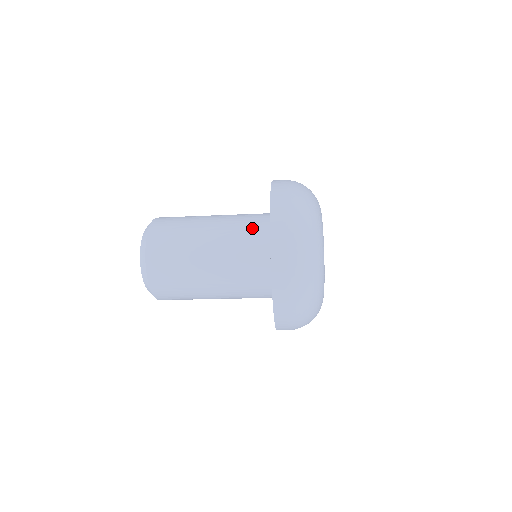
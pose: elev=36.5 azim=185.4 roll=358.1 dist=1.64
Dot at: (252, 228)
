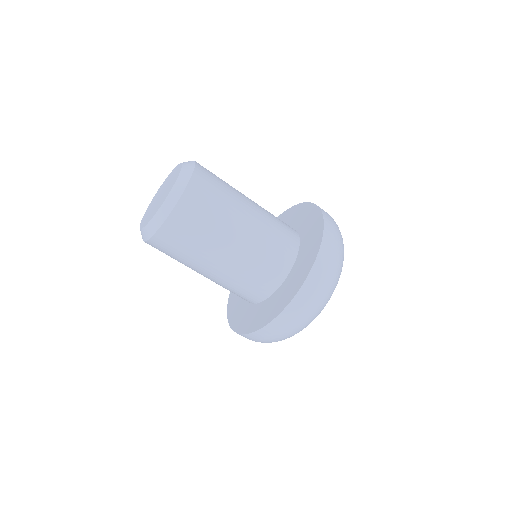
Dot at: (284, 236)
